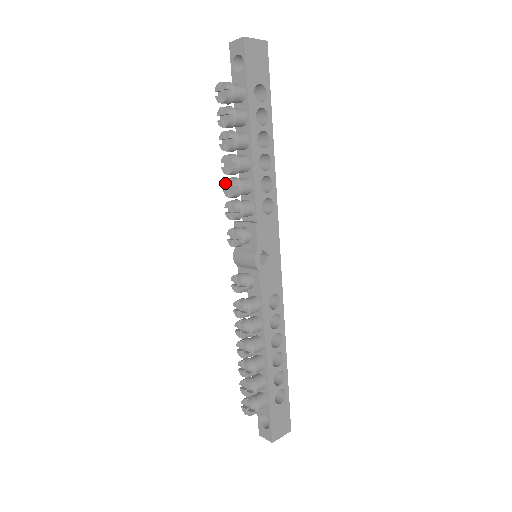
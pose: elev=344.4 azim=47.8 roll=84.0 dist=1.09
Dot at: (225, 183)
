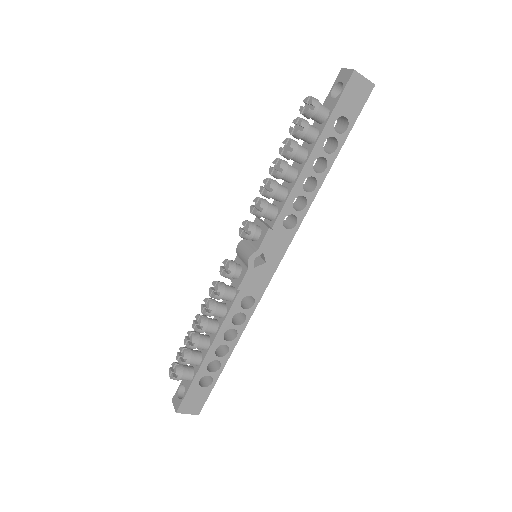
Dot at: (265, 181)
